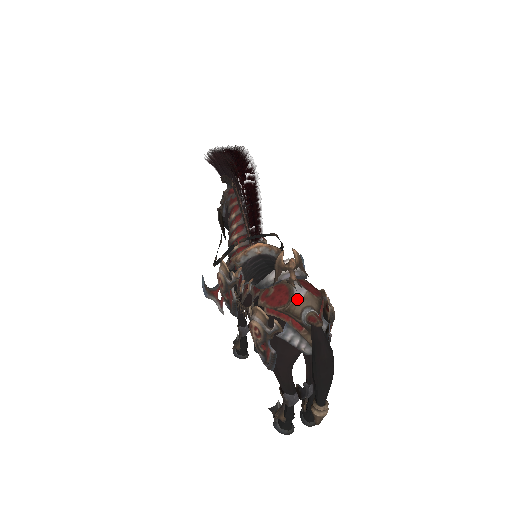
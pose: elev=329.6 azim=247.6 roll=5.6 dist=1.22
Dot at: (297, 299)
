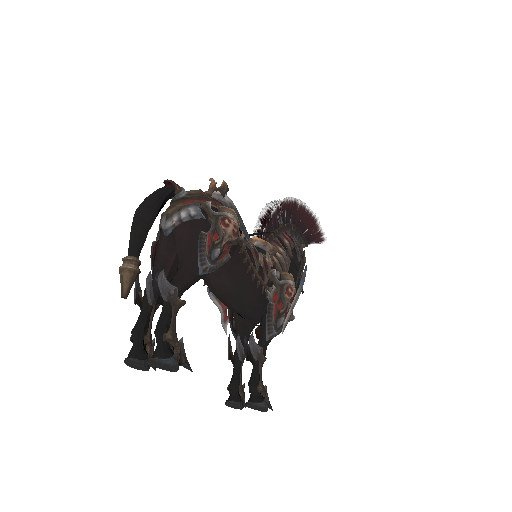
Dot at: occluded
